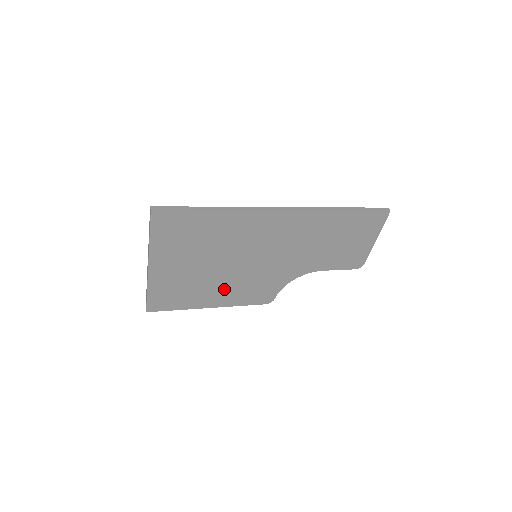
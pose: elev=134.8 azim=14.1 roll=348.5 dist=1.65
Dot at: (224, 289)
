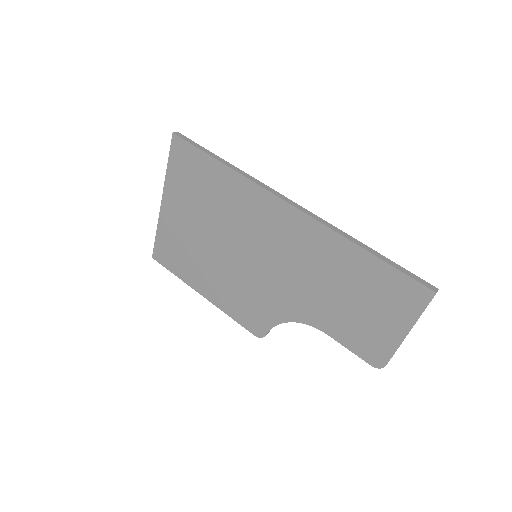
Dot at: (218, 279)
